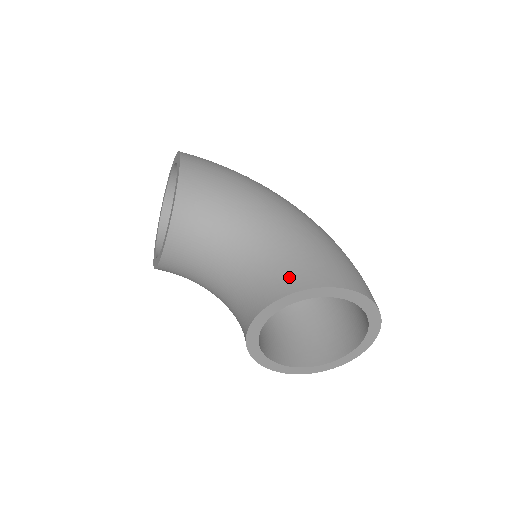
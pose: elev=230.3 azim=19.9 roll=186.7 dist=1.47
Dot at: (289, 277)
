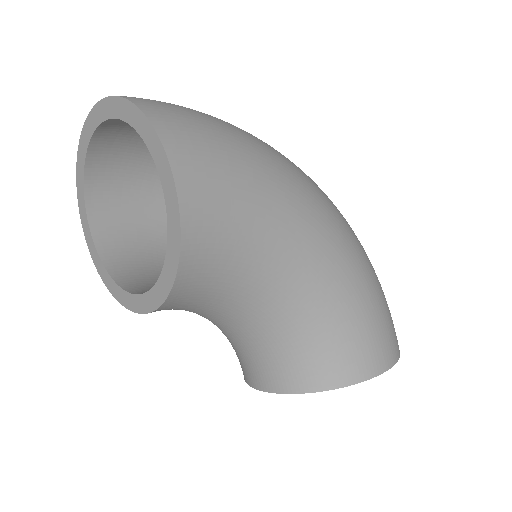
Dot at: (330, 364)
